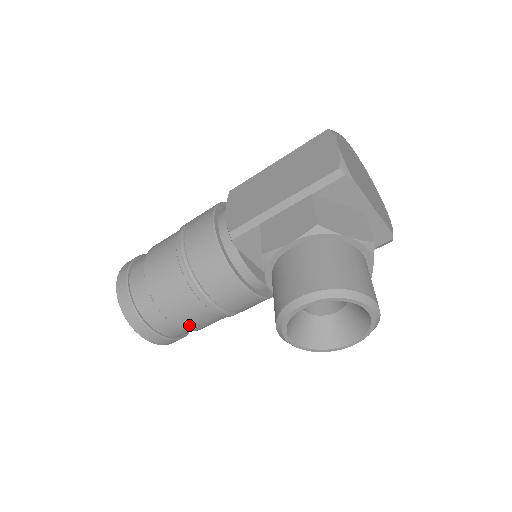
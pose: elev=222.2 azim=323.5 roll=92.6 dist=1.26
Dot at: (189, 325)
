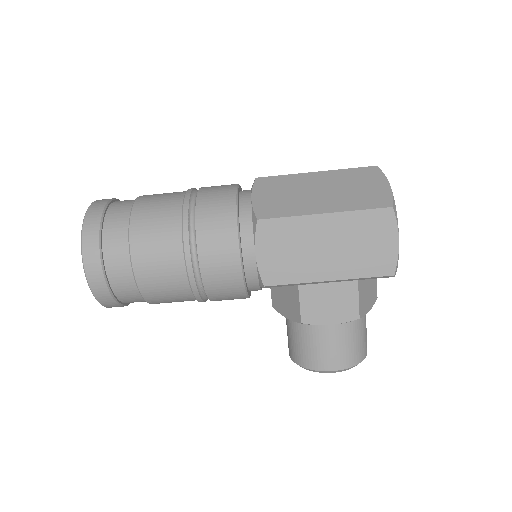
Dot at: occluded
